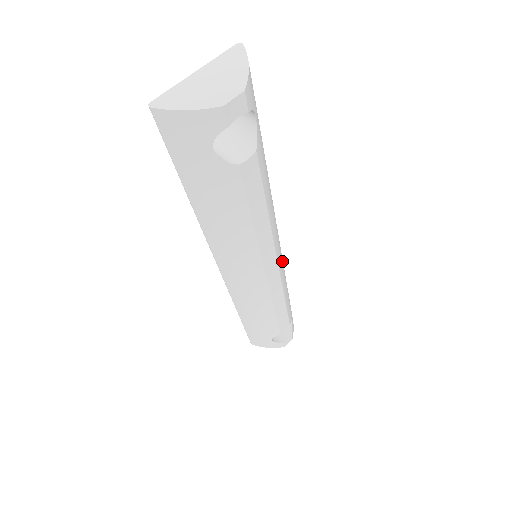
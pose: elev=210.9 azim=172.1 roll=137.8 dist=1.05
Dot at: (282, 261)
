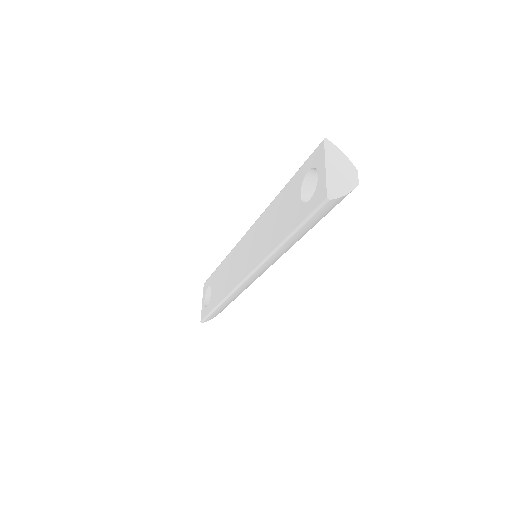
Dot at: occluded
